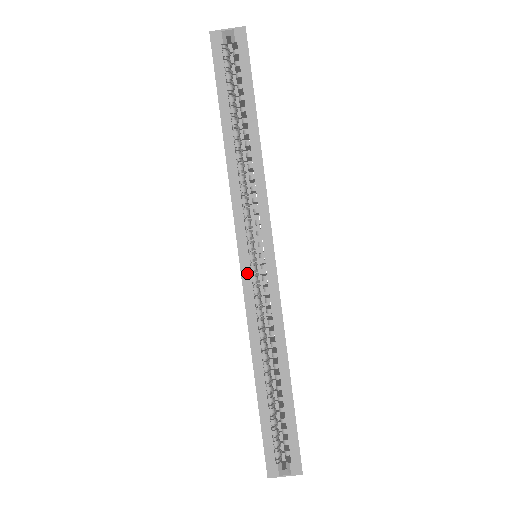
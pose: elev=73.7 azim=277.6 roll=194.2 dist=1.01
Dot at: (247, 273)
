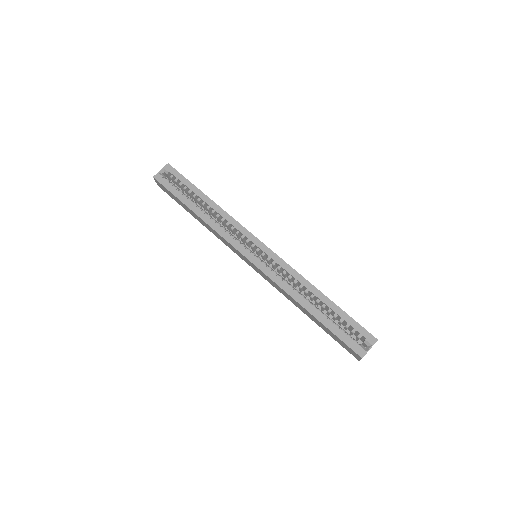
Dot at: (258, 263)
